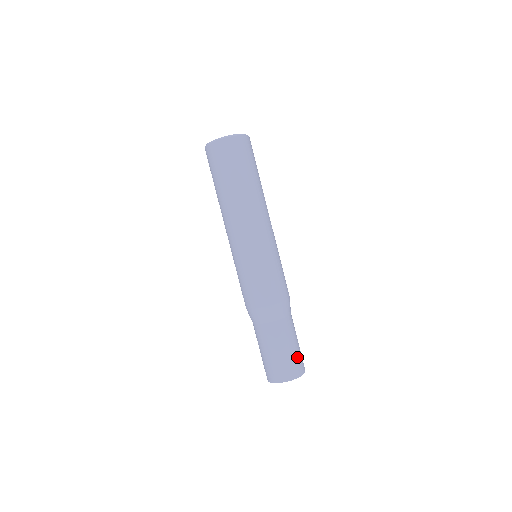
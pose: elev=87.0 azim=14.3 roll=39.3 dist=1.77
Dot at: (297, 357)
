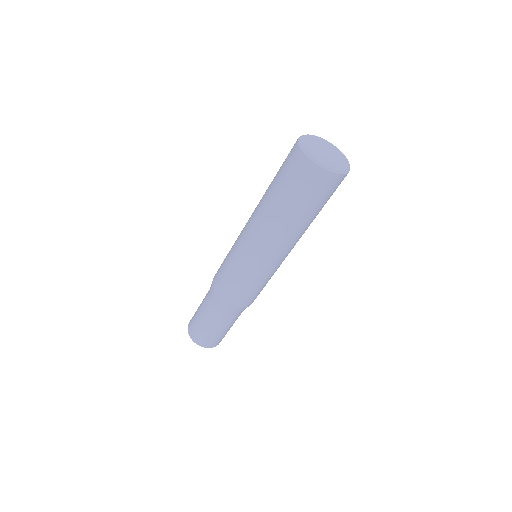
Dot at: occluded
